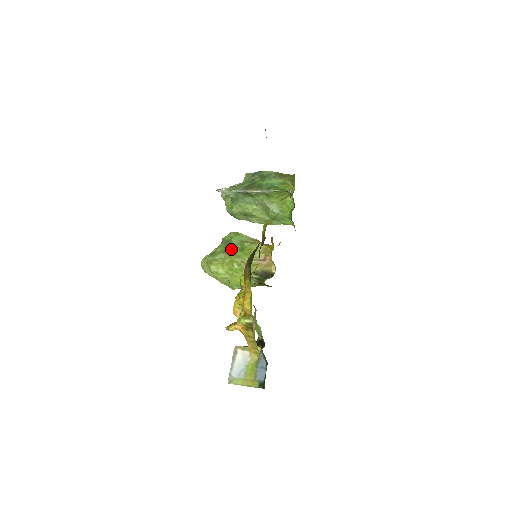
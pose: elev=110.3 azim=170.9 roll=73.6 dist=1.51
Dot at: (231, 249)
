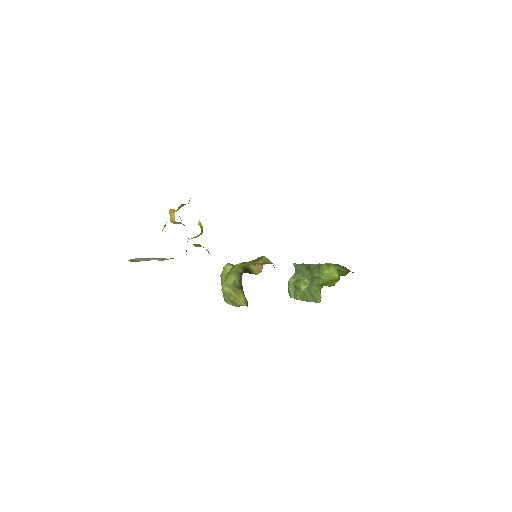
Dot at: occluded
